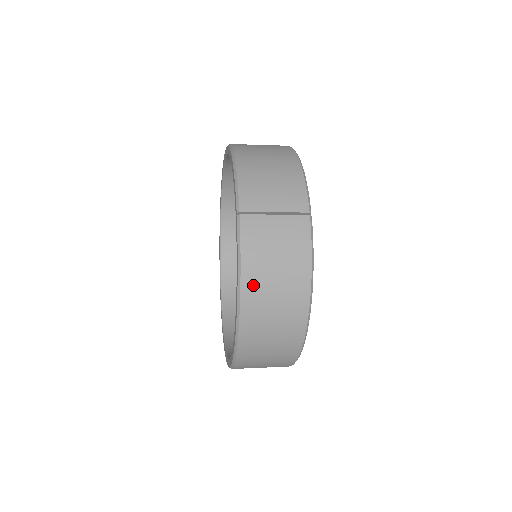
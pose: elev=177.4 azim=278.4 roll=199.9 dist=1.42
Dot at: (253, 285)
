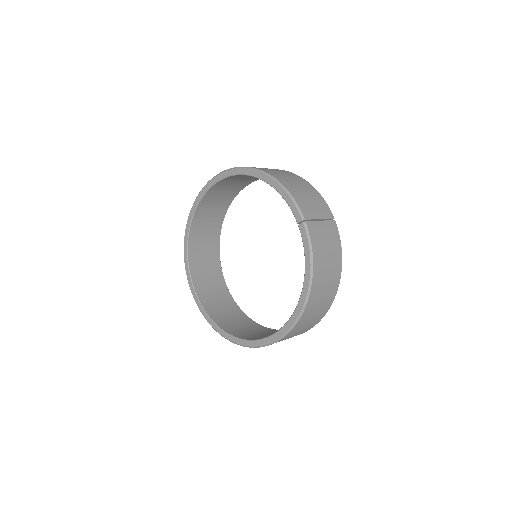
Dot at: (318, 272)
